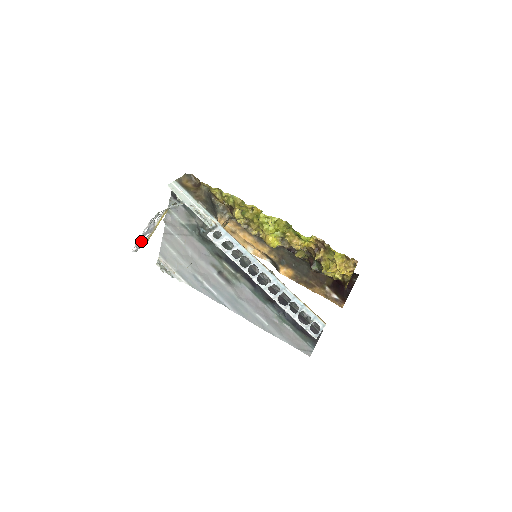
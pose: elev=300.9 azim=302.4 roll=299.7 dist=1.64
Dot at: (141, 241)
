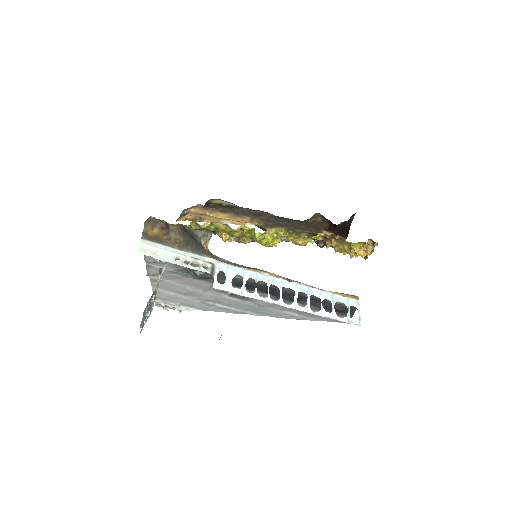
Dot at: (144, 320)
